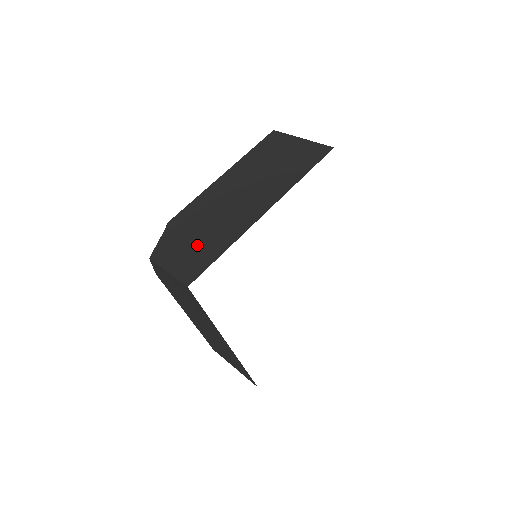
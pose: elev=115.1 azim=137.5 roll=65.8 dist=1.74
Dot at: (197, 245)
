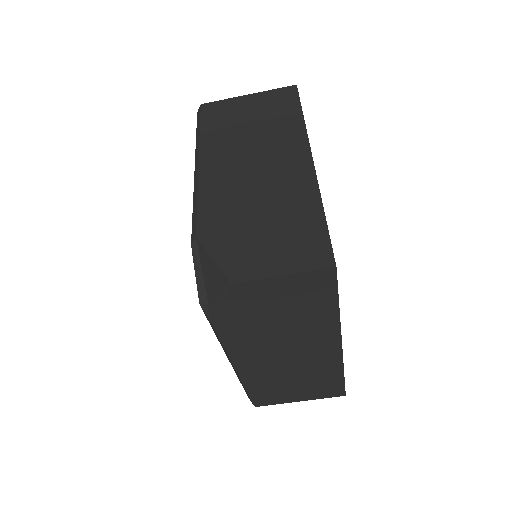
Dot at: (278, 229)
